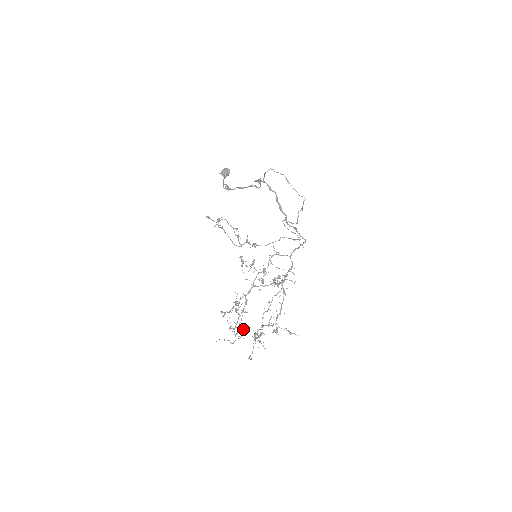
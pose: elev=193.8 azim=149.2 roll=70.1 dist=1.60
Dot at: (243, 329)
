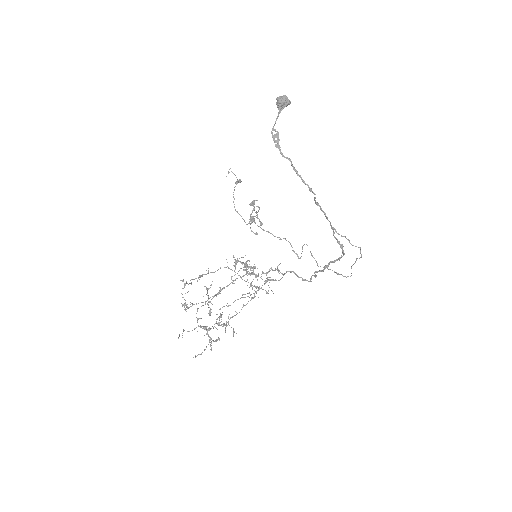
Dot at: (204, 327)
